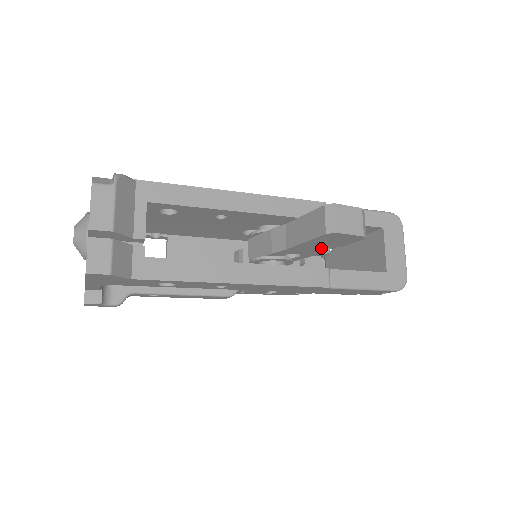
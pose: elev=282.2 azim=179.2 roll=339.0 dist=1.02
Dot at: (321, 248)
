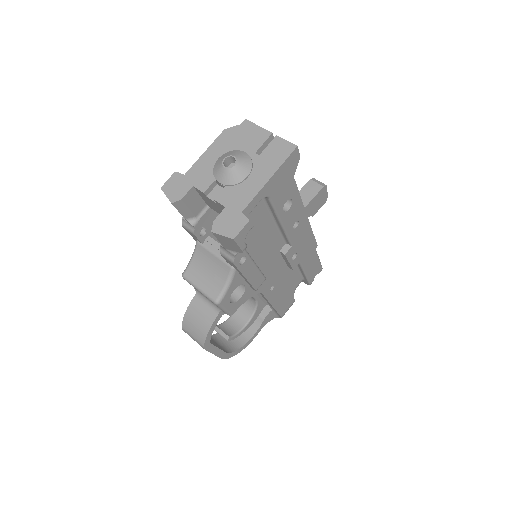
Dot at: occluded
